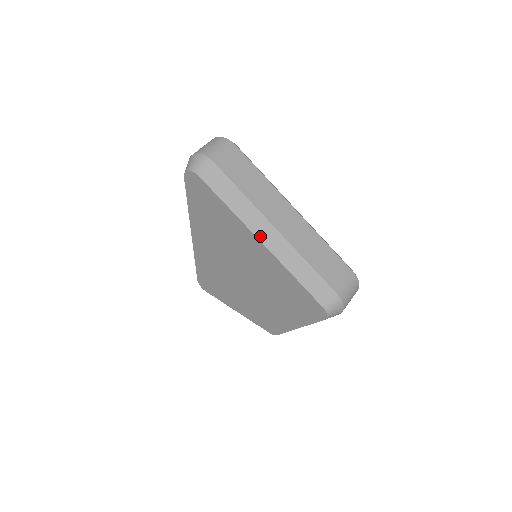
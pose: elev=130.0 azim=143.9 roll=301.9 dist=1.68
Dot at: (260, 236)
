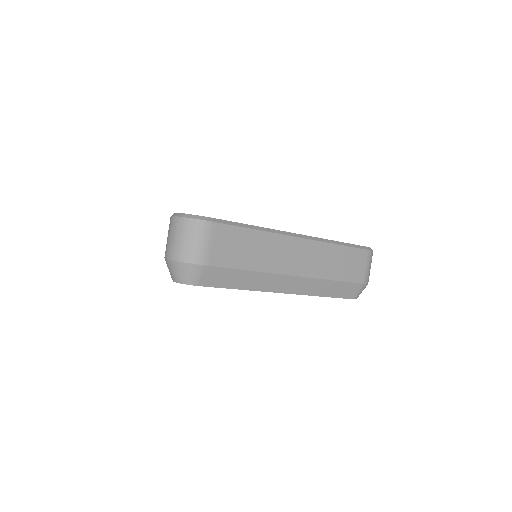
Dot at: (281, 290)
